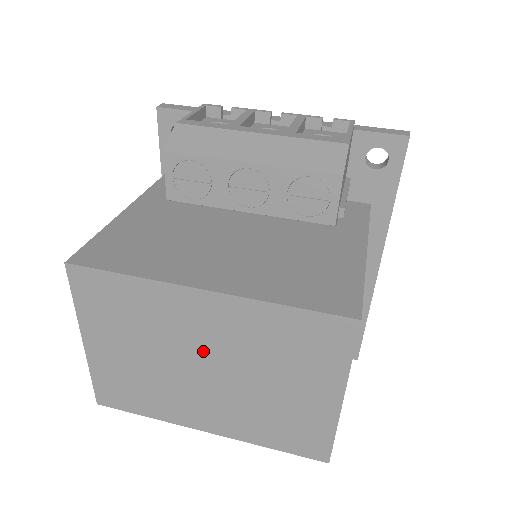
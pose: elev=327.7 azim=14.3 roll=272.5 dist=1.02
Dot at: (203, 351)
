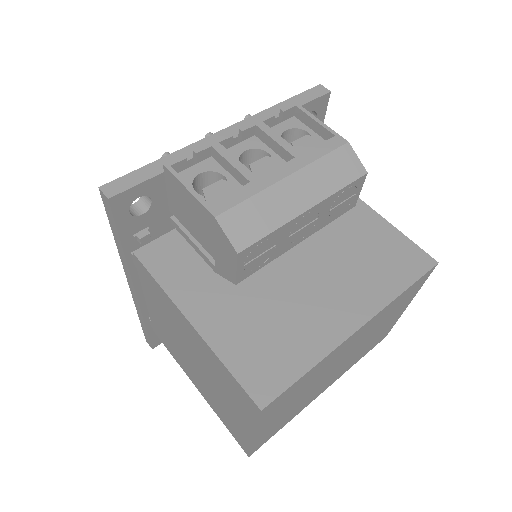
Dot at: (343, 357)
